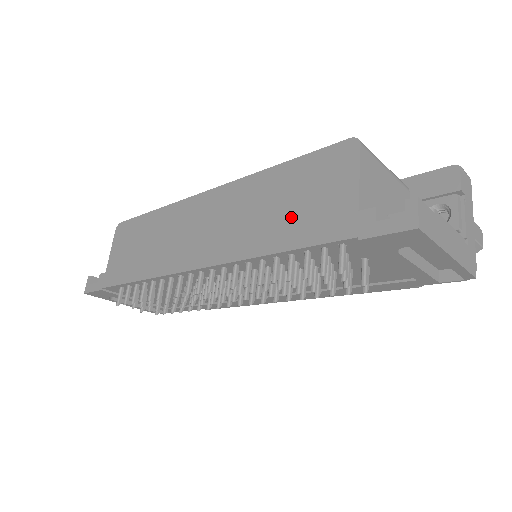
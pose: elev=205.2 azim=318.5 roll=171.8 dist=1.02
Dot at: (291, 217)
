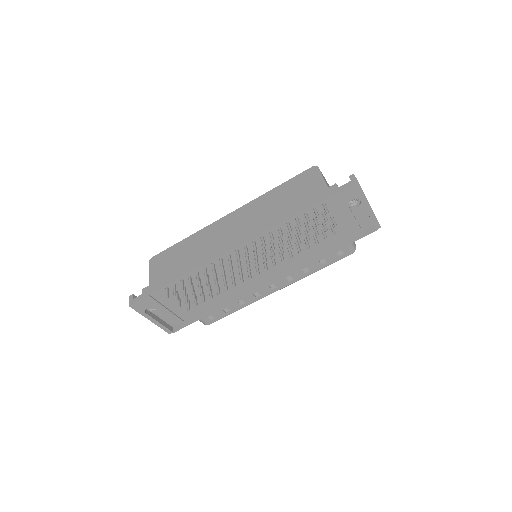
Dot at: (292, 203)
